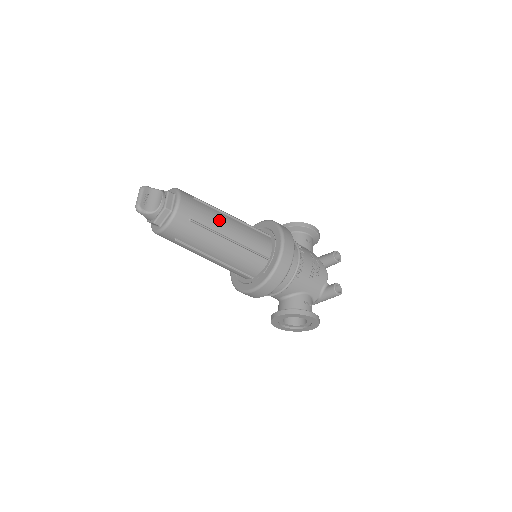
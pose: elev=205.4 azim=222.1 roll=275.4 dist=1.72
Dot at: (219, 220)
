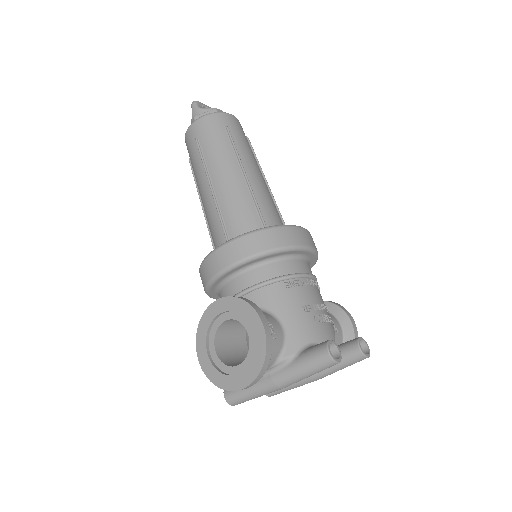
Dot at: (252, 159)
